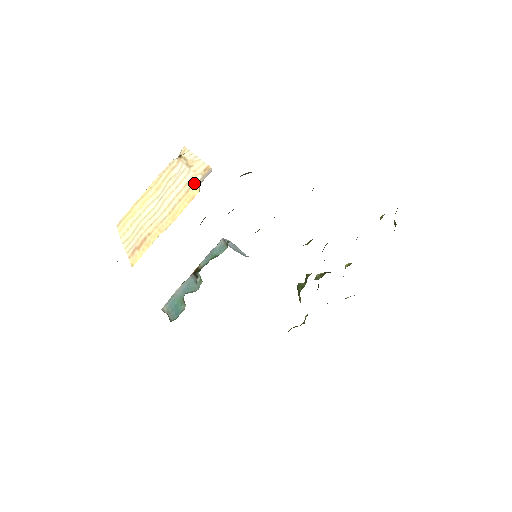
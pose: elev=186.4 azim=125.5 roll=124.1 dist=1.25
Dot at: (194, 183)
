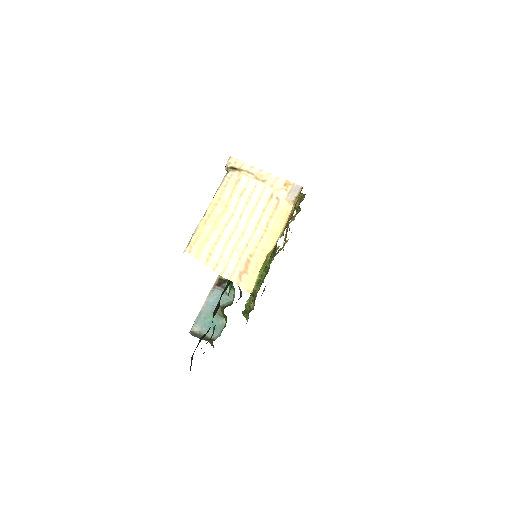
Dot at: (281, 199)
